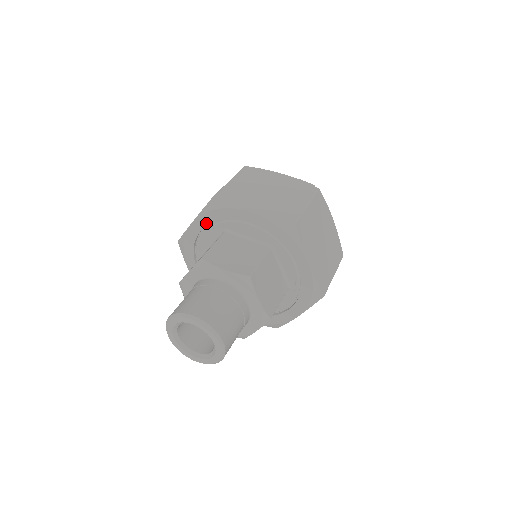
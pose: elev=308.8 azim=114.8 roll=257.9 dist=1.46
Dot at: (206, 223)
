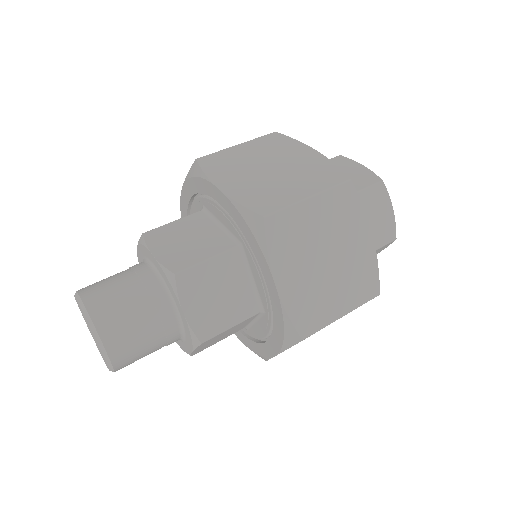
Dot at: (231, 213)
